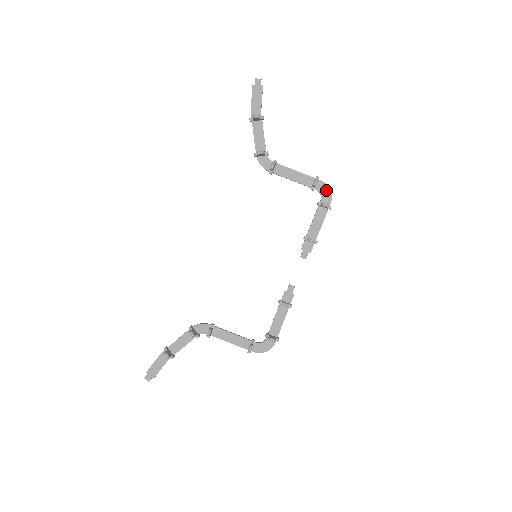
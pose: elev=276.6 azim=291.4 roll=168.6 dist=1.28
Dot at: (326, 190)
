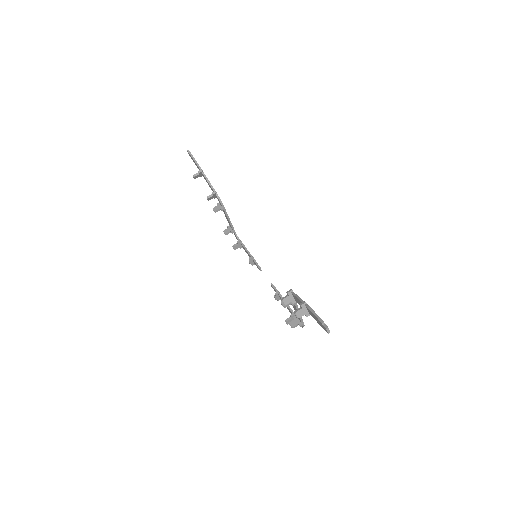
Dot at: occluded
